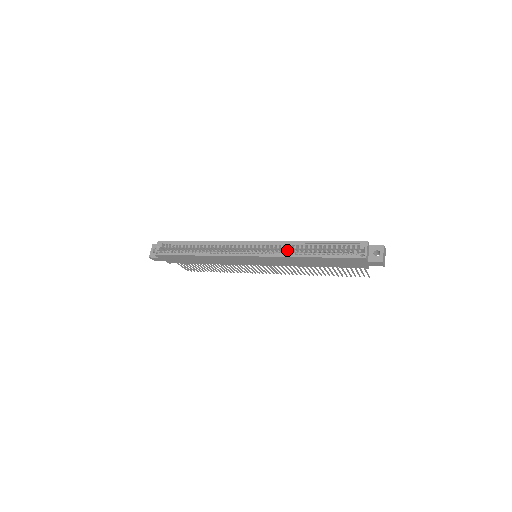
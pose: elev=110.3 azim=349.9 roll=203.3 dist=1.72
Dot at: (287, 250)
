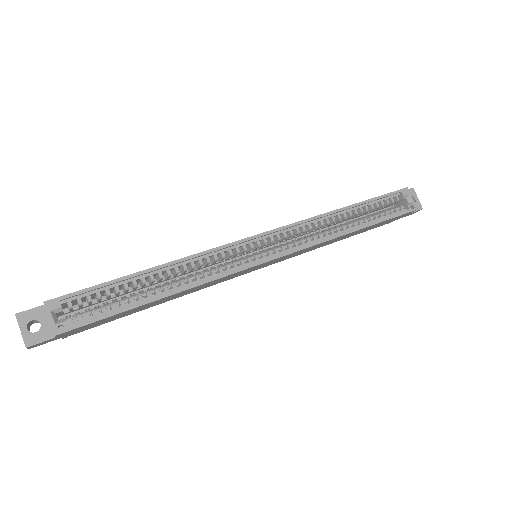
Dot at: (312, 230)
